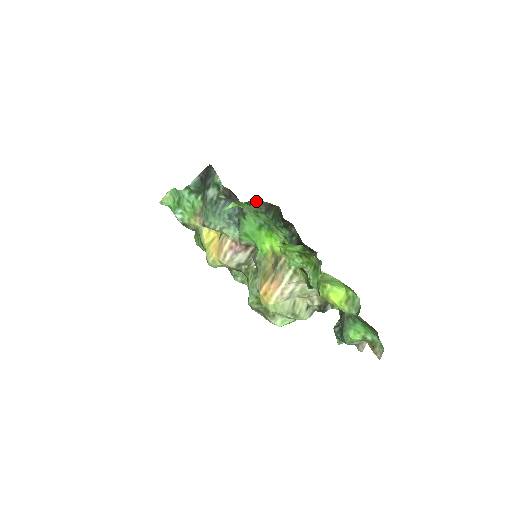
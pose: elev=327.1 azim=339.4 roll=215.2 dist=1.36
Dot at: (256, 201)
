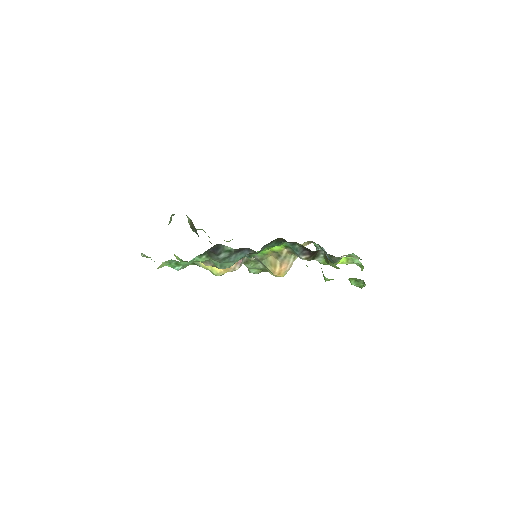
Dot at: occluded
